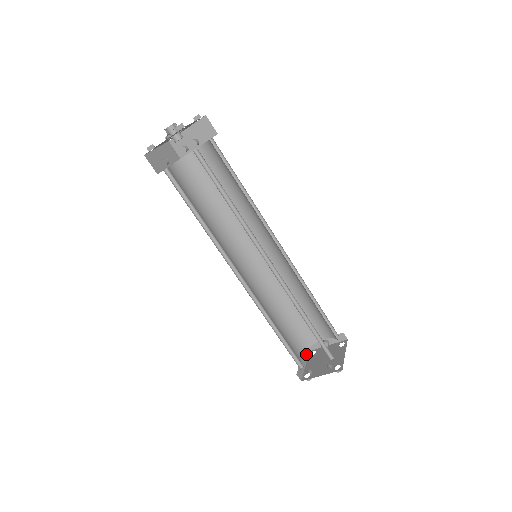
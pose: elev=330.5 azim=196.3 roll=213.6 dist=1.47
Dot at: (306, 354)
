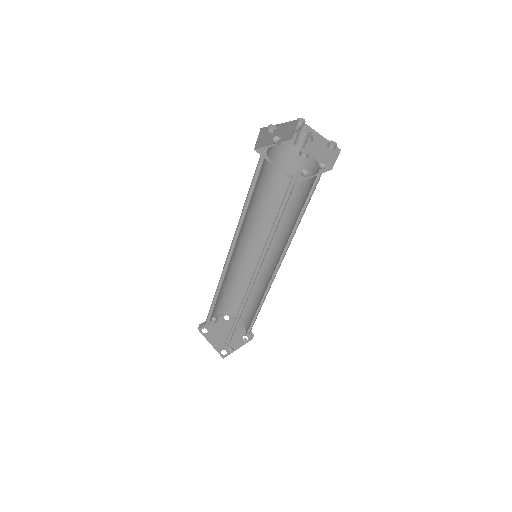
Dot at: (203, 333)
